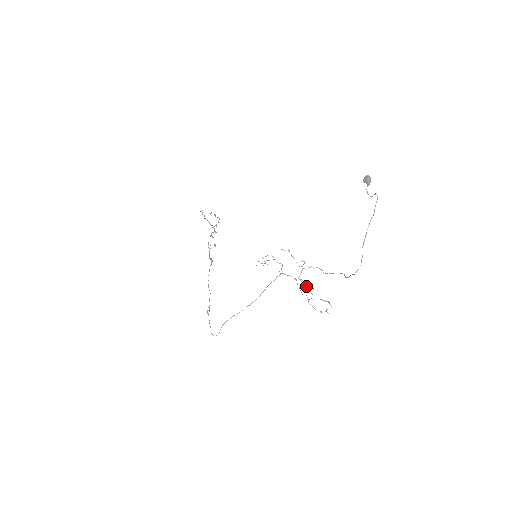
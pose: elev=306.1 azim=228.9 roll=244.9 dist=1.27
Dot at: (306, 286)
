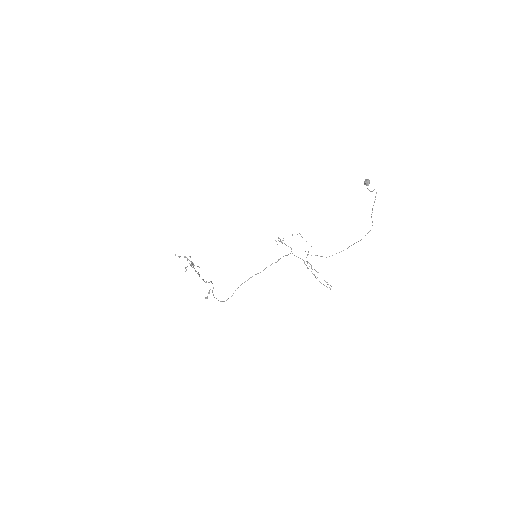
Dot at: (311, 268)
